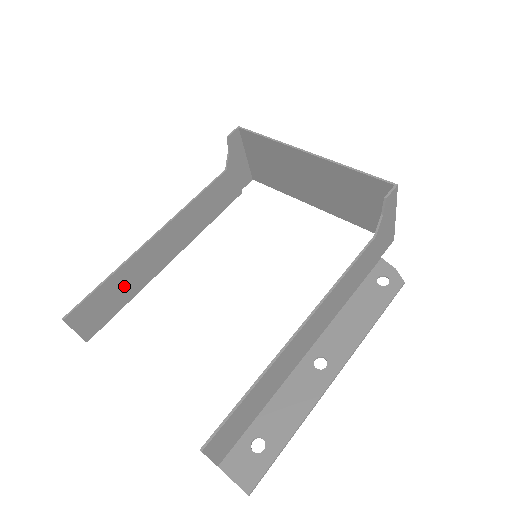
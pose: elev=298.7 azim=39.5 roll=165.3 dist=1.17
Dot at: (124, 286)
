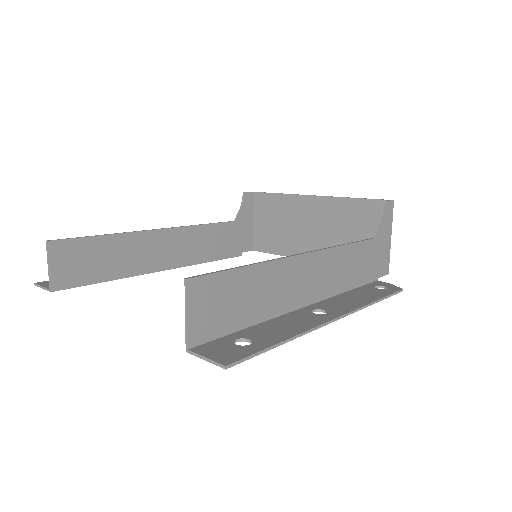
Dot at: (114, 258)
